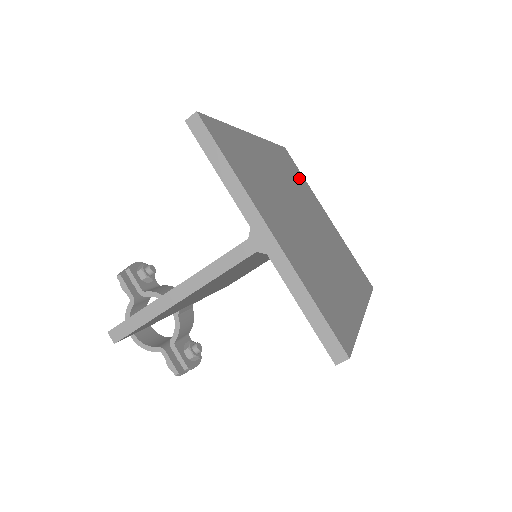
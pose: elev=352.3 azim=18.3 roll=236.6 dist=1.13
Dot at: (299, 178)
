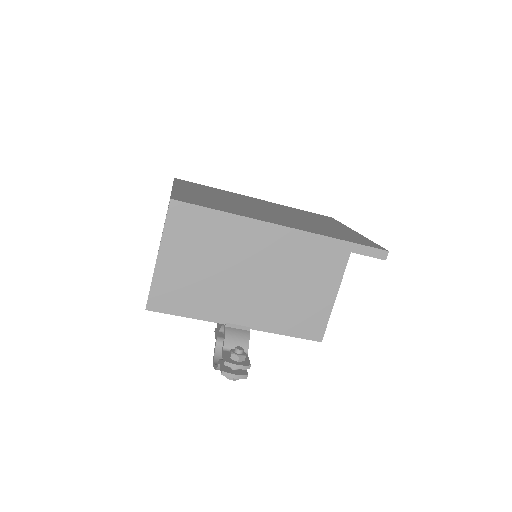
Dot at: occluded
